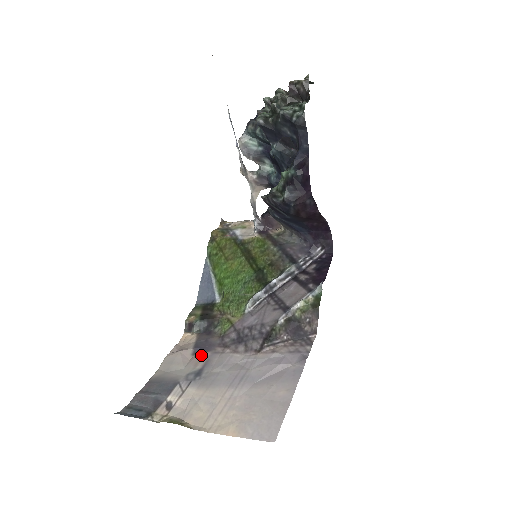
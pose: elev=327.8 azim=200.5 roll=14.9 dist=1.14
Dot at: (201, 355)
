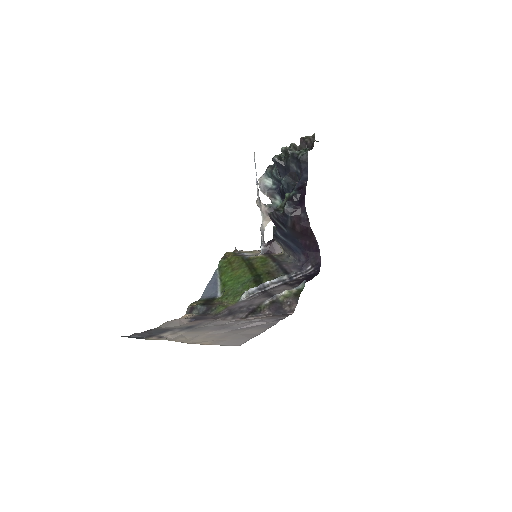
Dot at: (195, 321)
